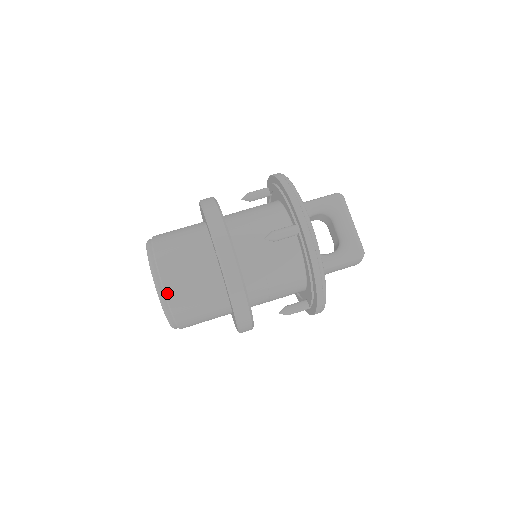
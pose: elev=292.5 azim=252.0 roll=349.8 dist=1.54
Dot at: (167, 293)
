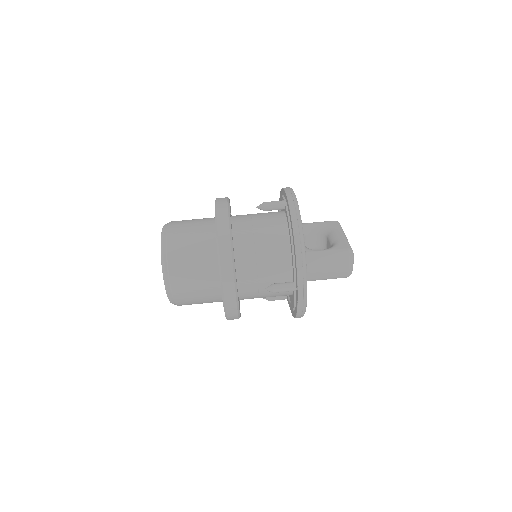
Dot at: (168, 239)
